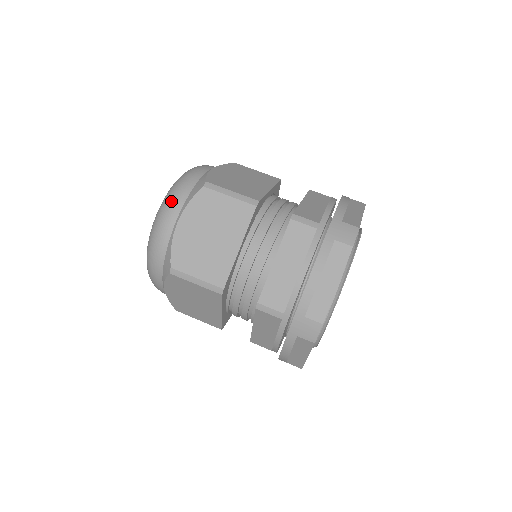
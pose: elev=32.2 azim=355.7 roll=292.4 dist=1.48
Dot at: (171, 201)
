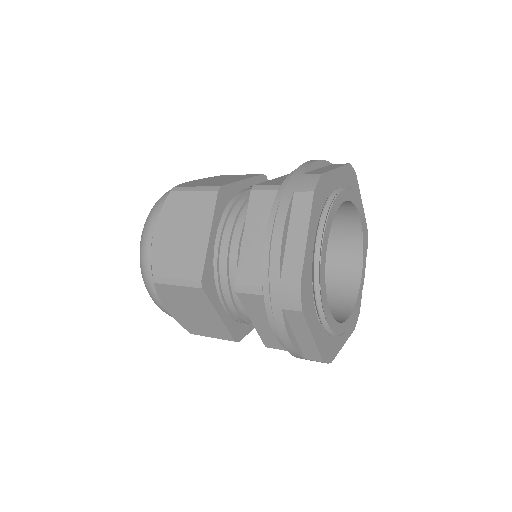
Dot at: (149, 217)
